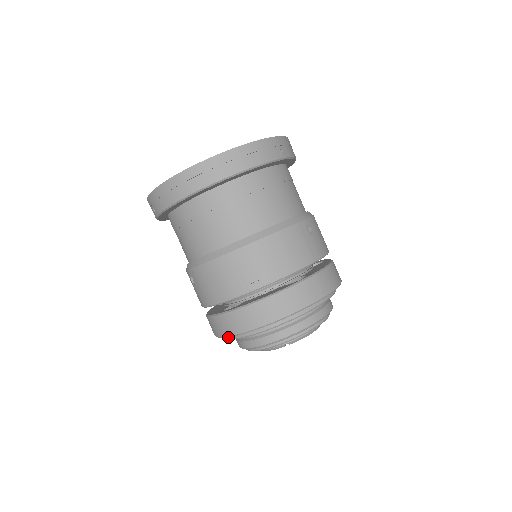
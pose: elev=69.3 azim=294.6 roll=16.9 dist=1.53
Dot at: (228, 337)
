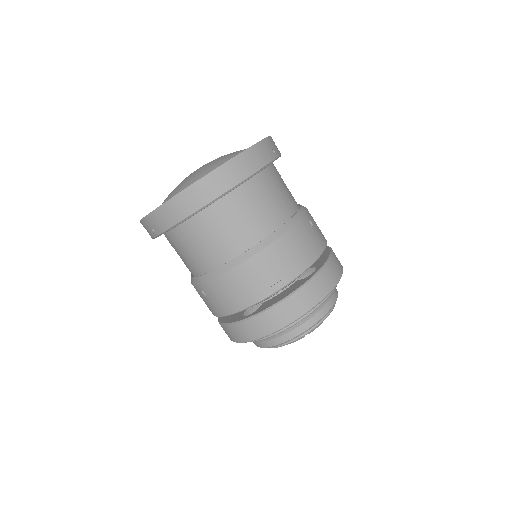
Dot at: occluded
